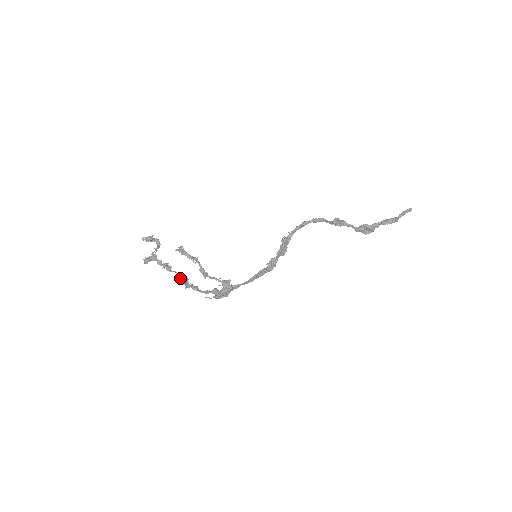
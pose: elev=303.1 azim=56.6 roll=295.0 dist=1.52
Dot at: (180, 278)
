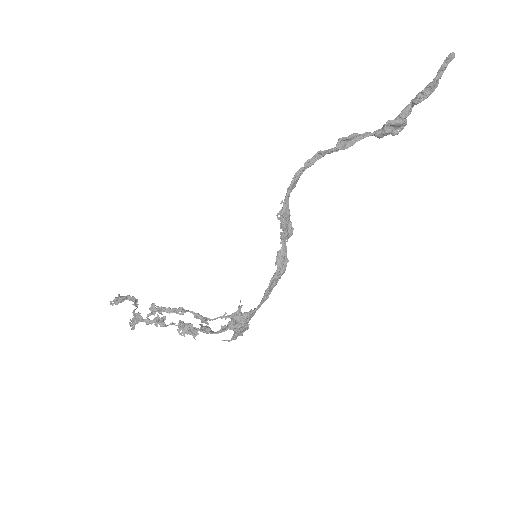
Dot at: (181, 329)
